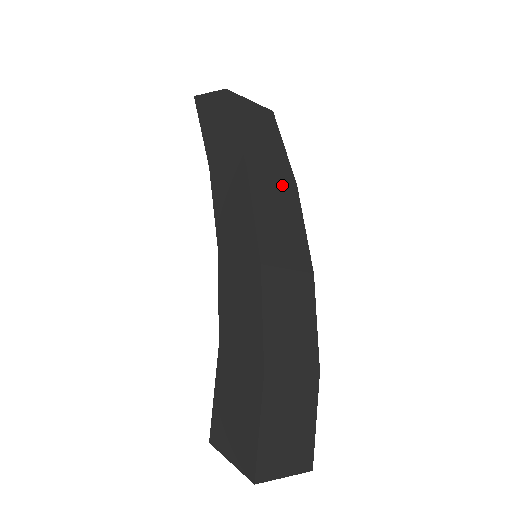
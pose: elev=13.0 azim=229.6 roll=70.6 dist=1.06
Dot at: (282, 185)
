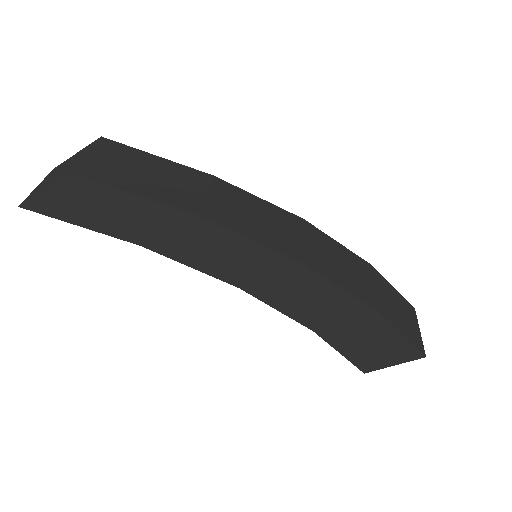
Dot at: (215, 191)
